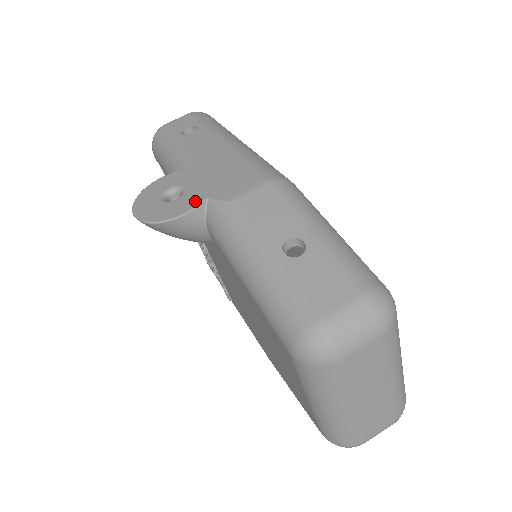
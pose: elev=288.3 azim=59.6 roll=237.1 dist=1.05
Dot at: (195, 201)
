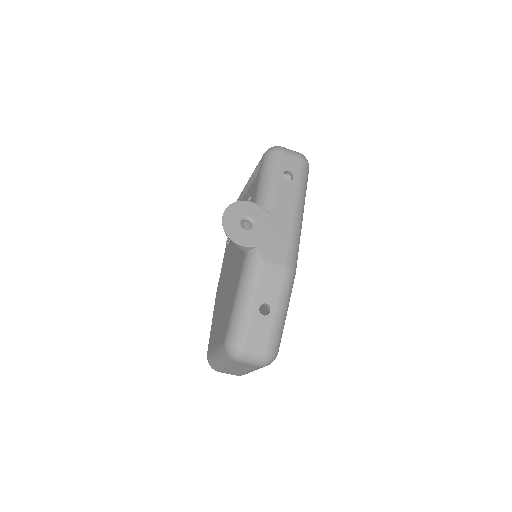
Dot at: (252, 242)
